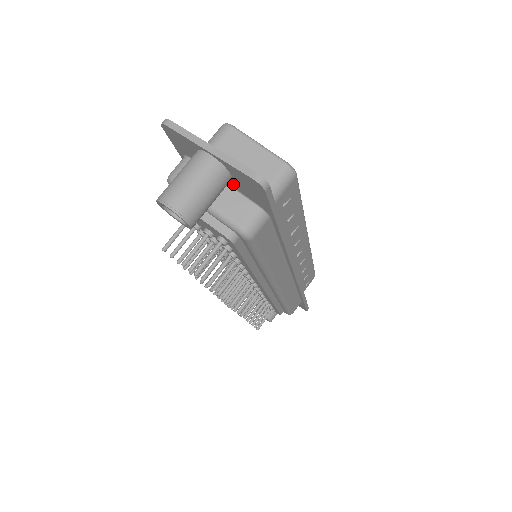
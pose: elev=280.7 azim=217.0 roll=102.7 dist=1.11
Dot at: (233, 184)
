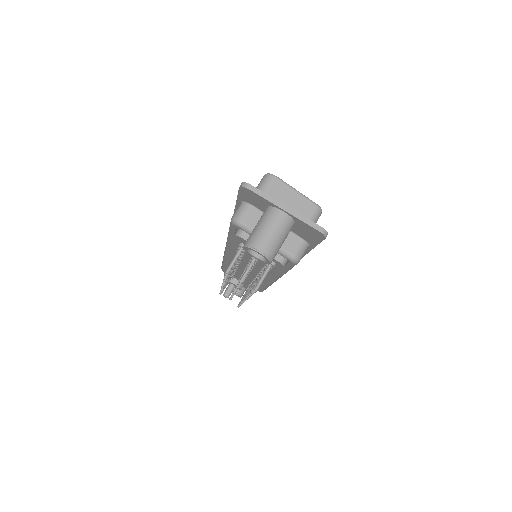
Dot at: occluded
